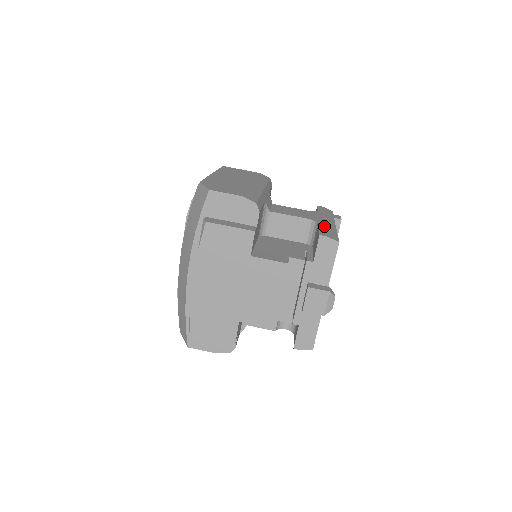
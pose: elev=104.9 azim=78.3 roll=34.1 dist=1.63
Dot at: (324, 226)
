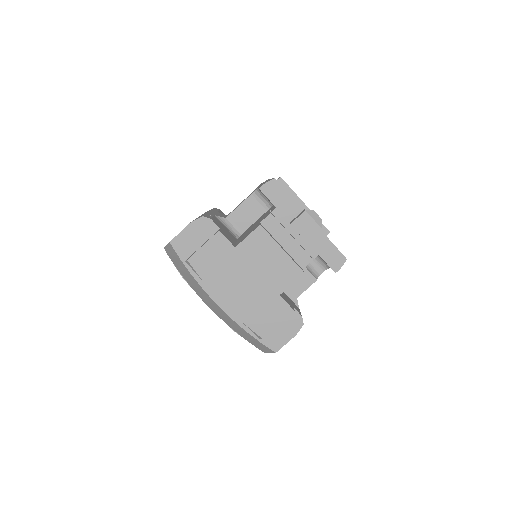
Dot at: occluded
